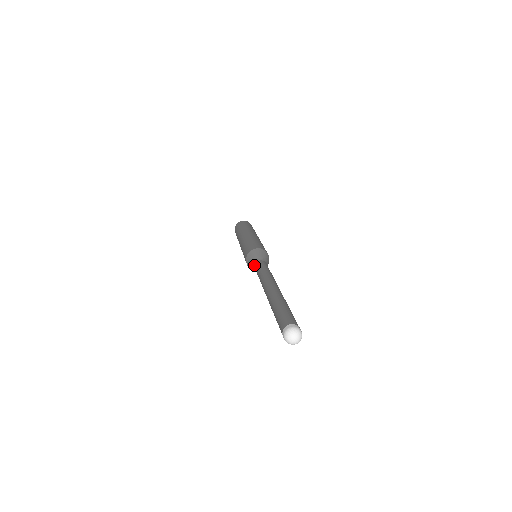
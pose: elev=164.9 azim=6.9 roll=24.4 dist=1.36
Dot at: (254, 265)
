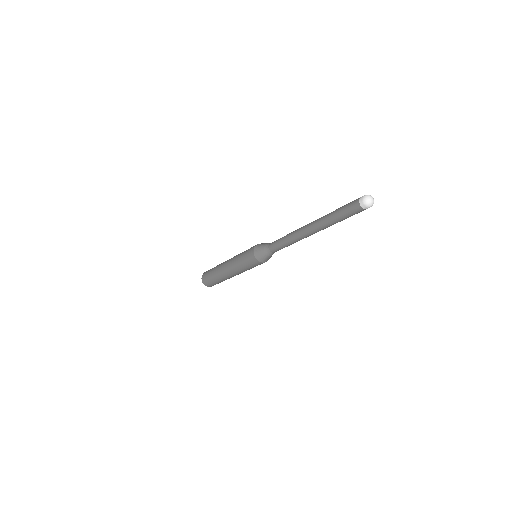
Dot at: (268, 250)
